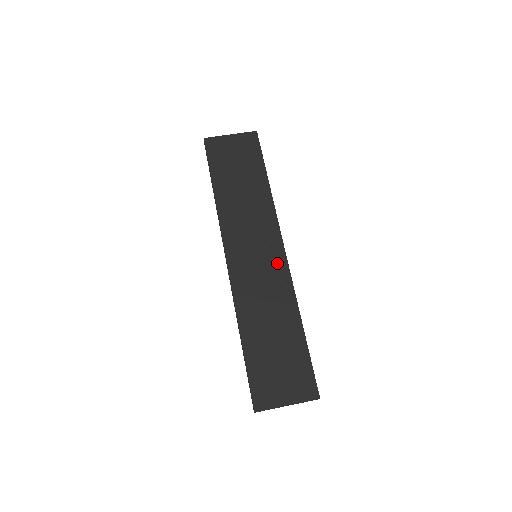
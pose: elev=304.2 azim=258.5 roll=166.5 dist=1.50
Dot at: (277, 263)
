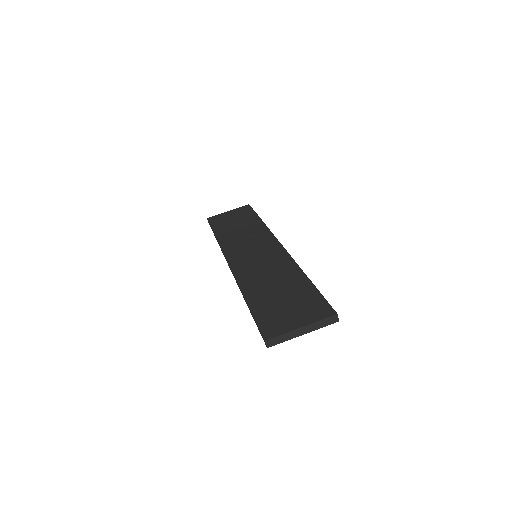
Dot at: (275, 252)
